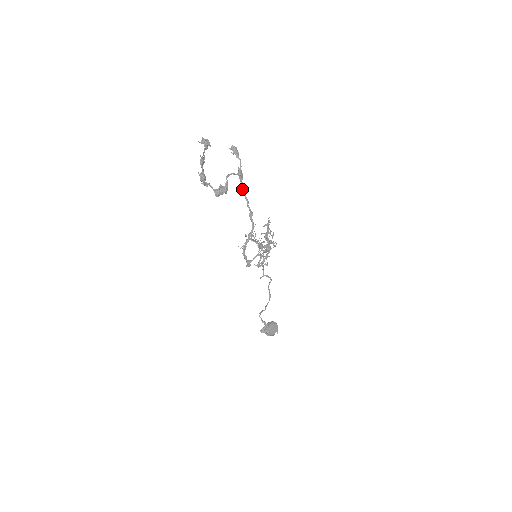
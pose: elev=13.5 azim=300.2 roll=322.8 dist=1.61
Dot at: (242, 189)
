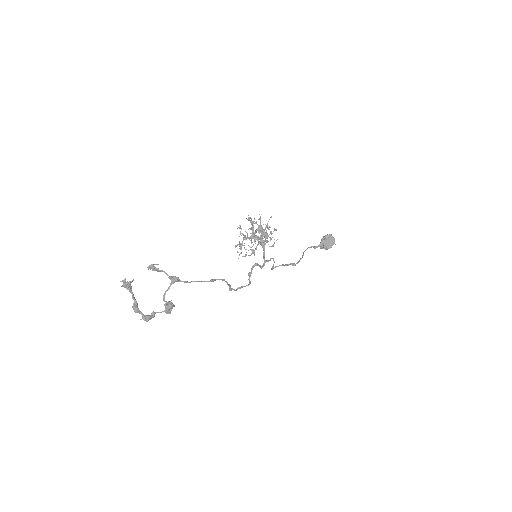
Dot at: occluded
